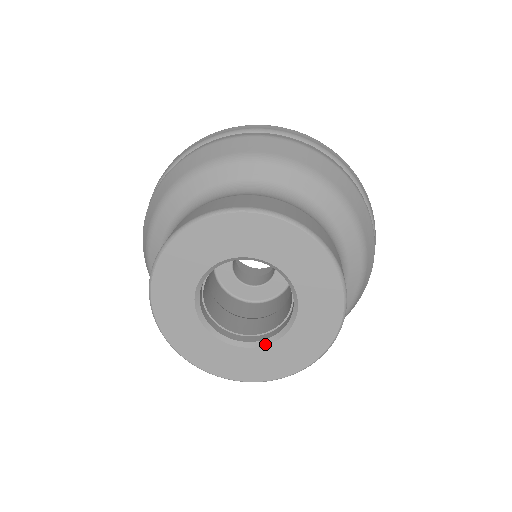
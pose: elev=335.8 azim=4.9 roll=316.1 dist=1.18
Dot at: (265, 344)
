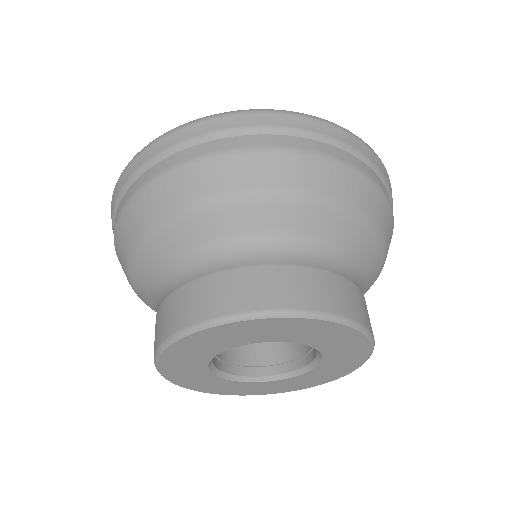
Dot at: (270, 380)
